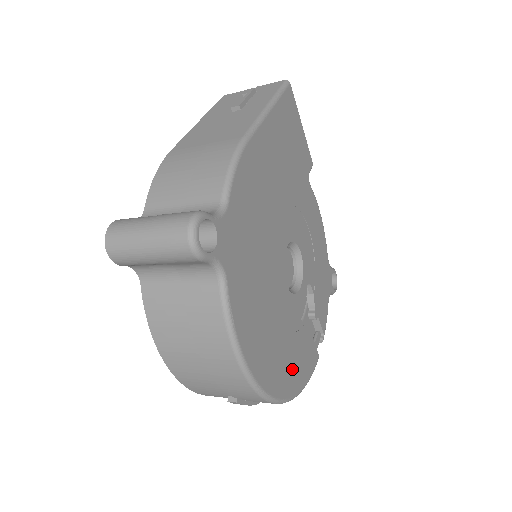
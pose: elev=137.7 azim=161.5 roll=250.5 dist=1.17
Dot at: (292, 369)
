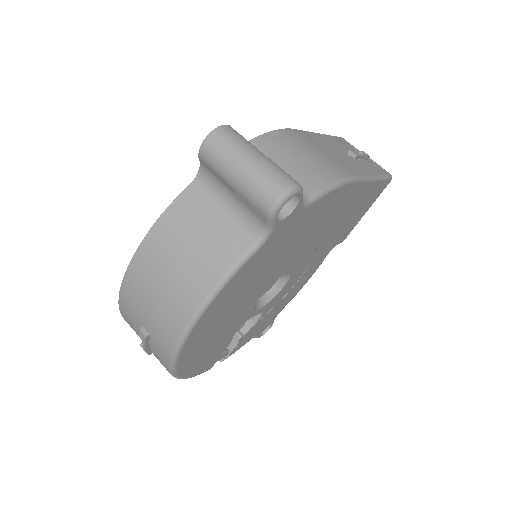
Dot at: (200, 356)
